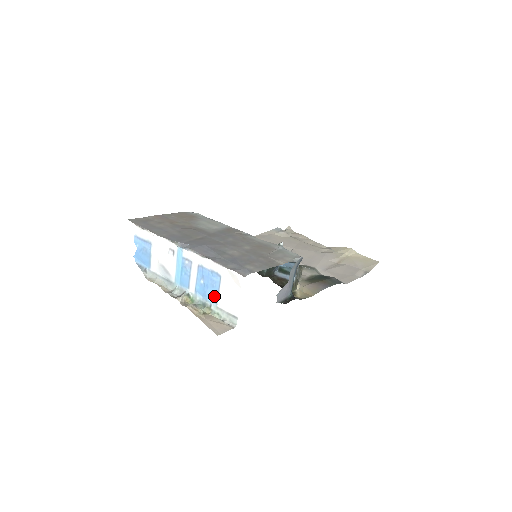
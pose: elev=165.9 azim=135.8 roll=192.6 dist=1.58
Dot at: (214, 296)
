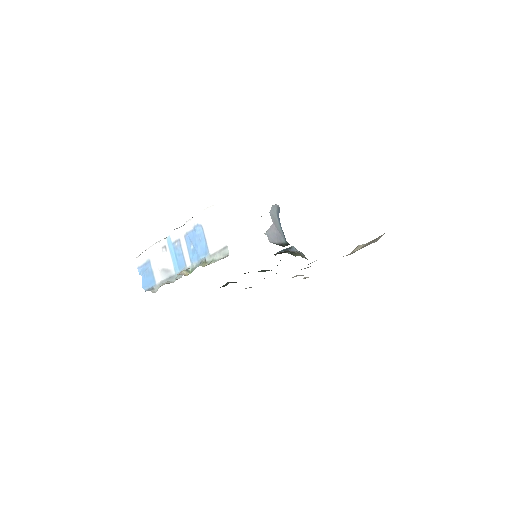
Dot at: (204, 249)
